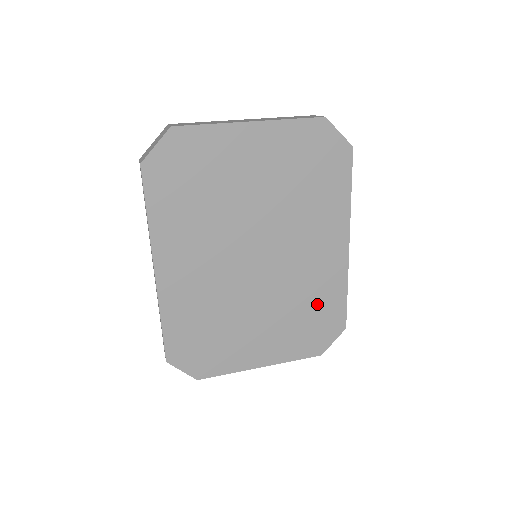
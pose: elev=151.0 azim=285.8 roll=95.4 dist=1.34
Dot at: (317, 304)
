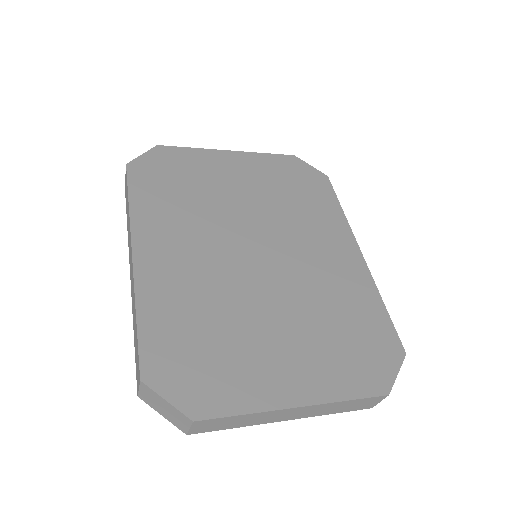
Dot at: (351, 315)
